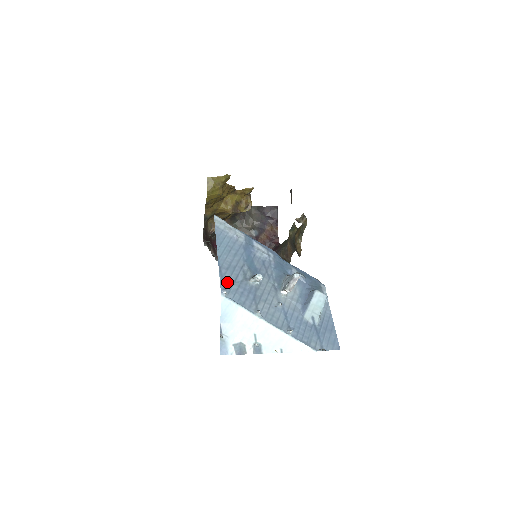
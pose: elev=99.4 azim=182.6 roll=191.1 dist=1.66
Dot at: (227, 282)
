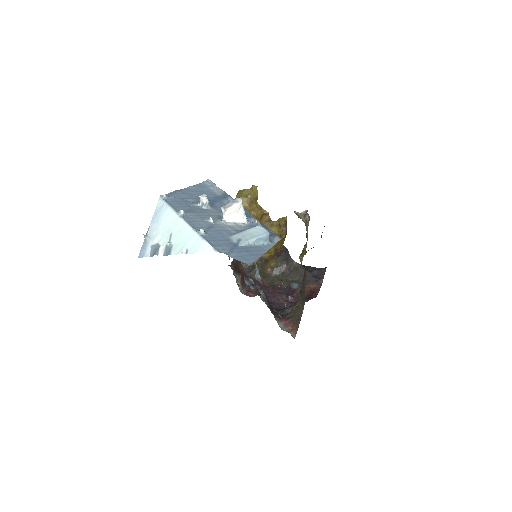
Dot at: (174, 196)
